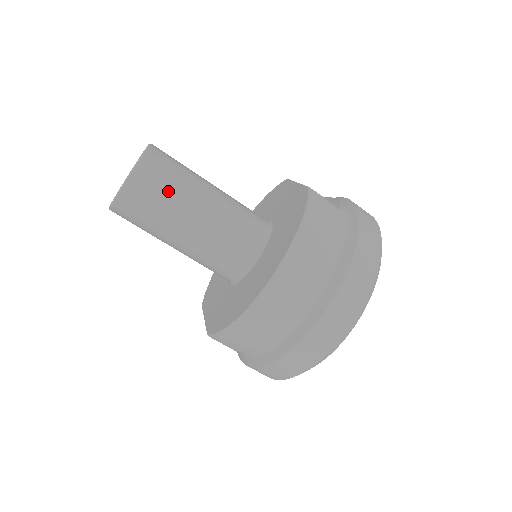
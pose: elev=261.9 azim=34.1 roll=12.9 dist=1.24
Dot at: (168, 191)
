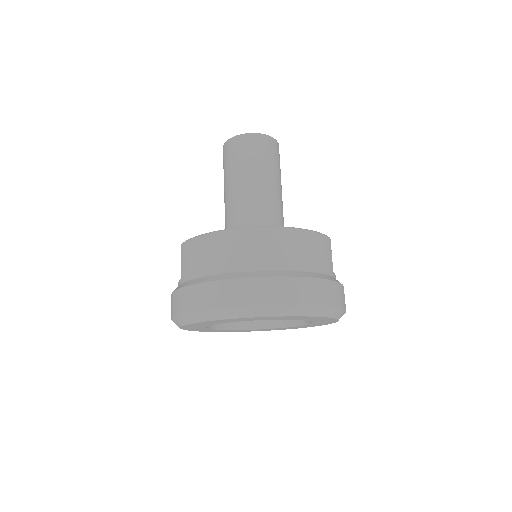
Dot at: (261, 159)
